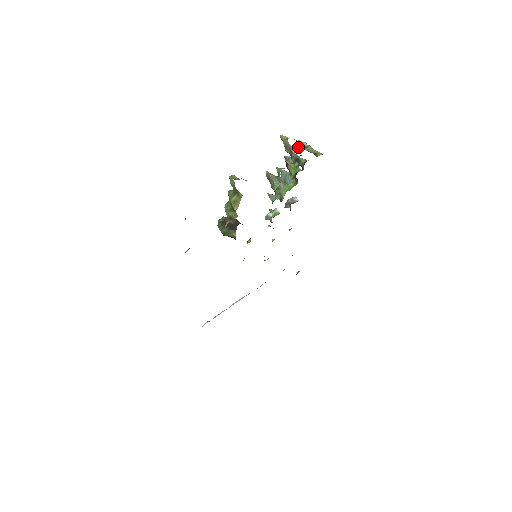
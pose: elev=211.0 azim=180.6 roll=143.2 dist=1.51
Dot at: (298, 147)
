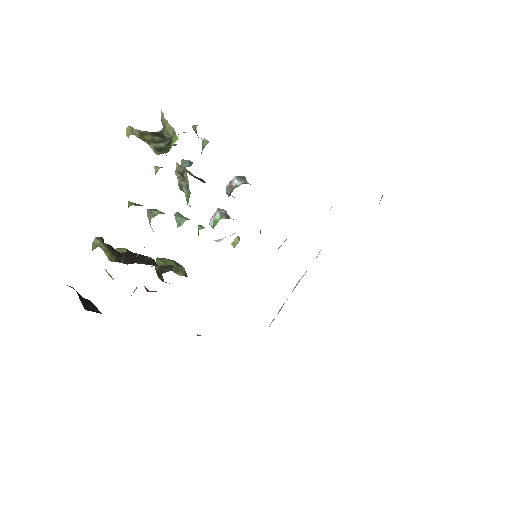
Dot at: (161, 130)
